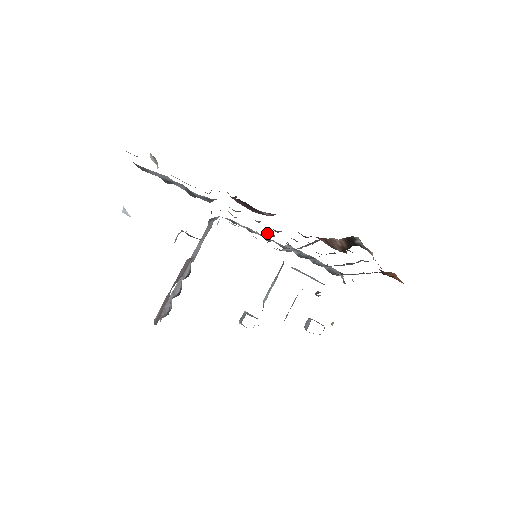
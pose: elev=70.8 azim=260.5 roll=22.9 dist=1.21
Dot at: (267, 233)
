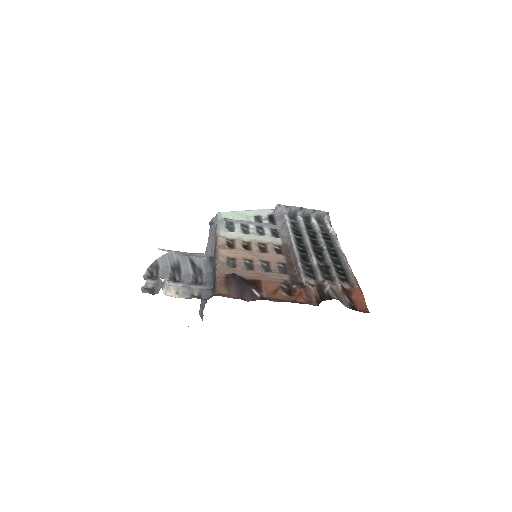
Dot at: (259, 243)
